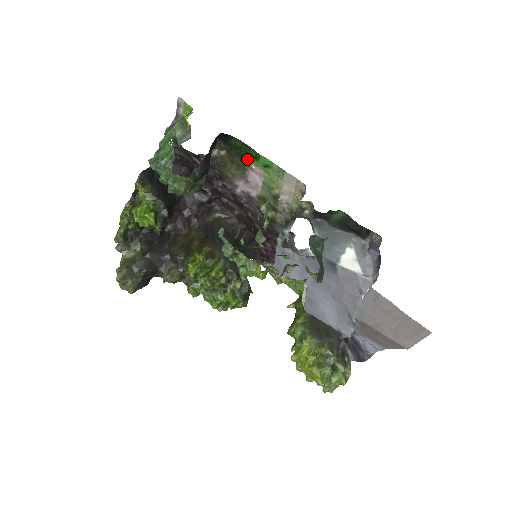
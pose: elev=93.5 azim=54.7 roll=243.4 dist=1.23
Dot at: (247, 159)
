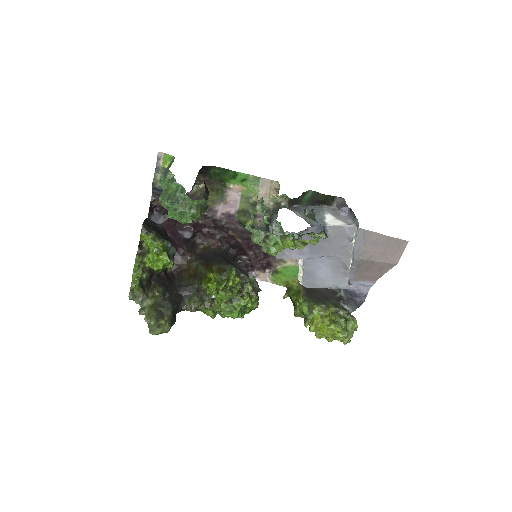
Dot at: (225, 181)
